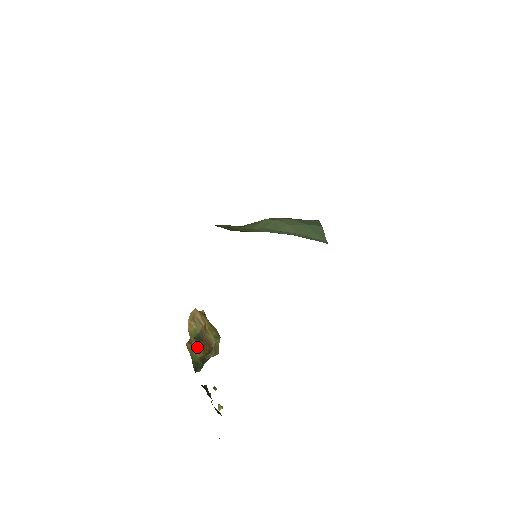
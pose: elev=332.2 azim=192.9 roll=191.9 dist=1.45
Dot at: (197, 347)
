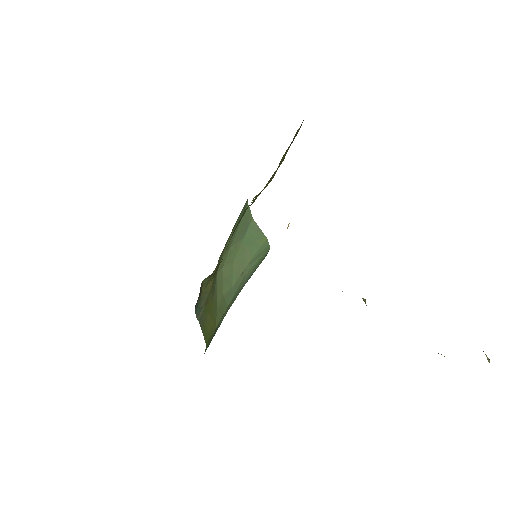
Dot at: occluded
